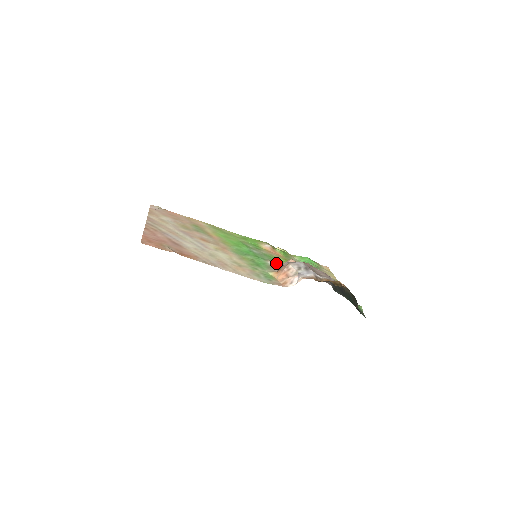
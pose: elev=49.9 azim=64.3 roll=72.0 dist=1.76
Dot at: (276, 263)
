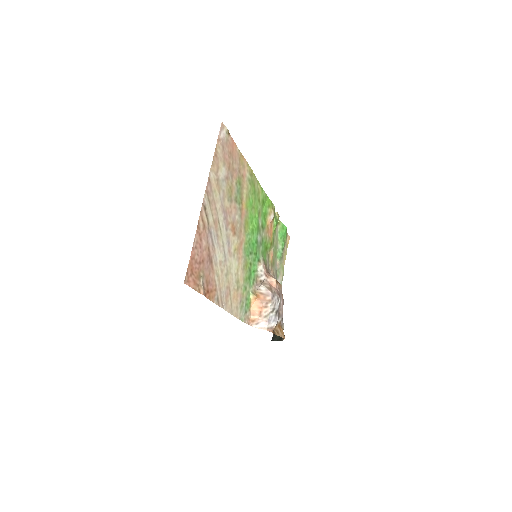
Dot at: (263, 272)
